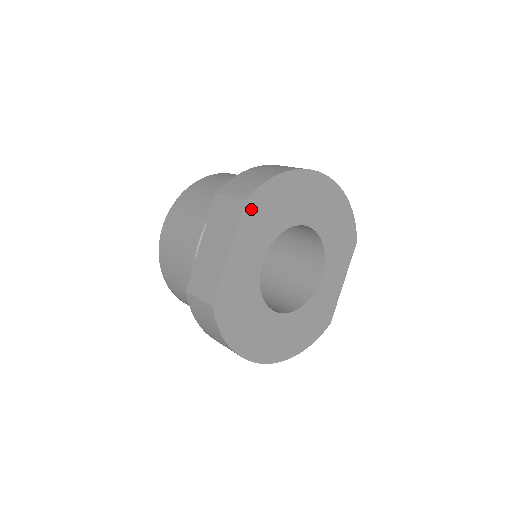
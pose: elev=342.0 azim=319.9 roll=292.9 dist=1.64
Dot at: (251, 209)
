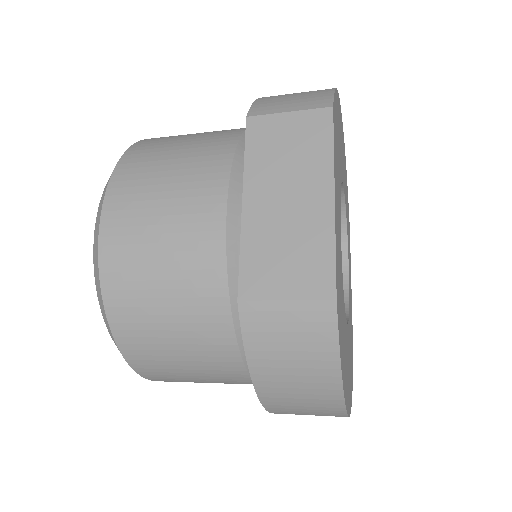
Dot at: (334, 127)
